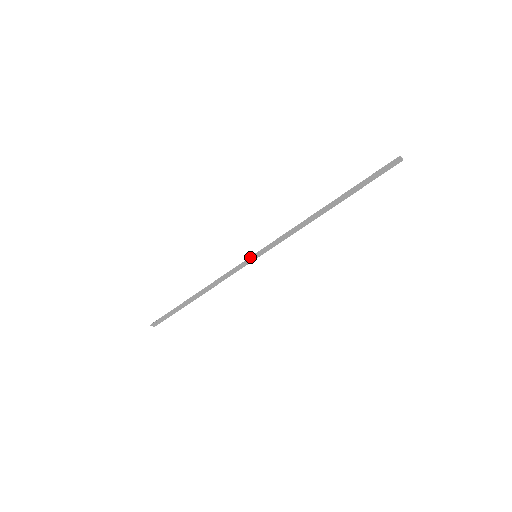
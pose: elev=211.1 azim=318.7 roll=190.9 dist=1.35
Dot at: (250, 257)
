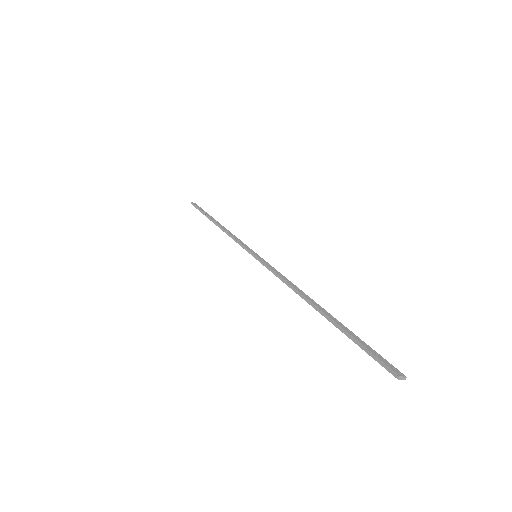
Dot at: (250, 252)
